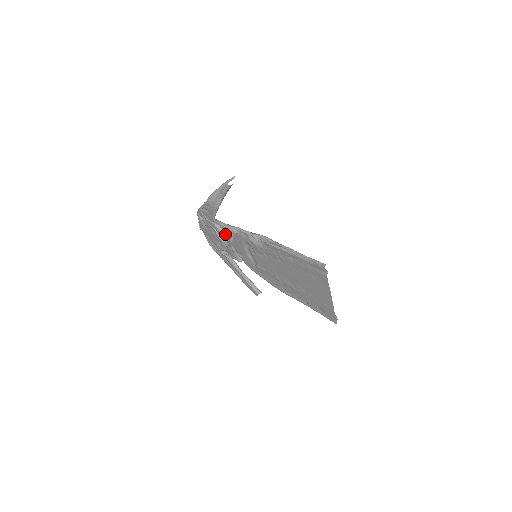
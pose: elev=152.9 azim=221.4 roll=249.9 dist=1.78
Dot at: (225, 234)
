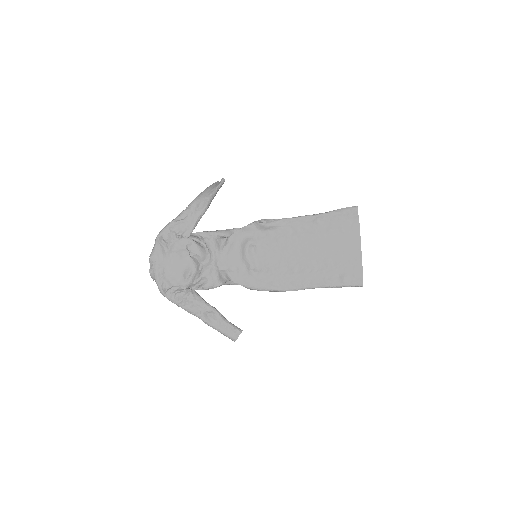
Dot at: (204, 250)
